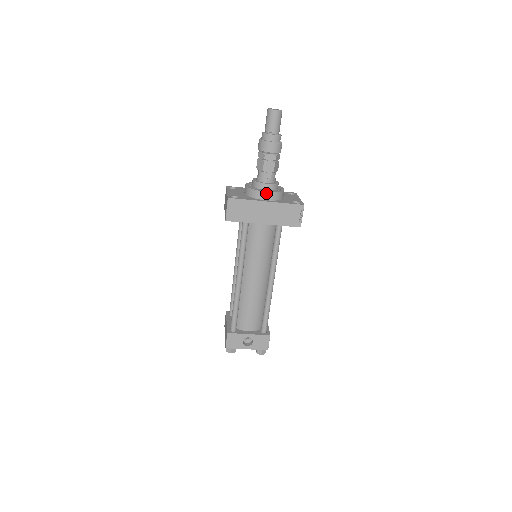
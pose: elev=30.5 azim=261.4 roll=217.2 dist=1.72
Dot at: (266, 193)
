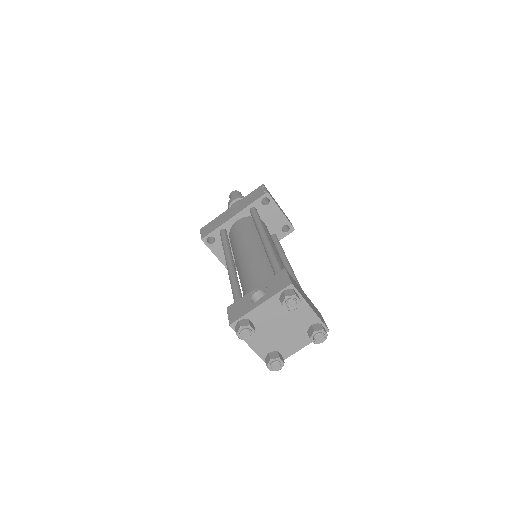
Dot at: occluded
